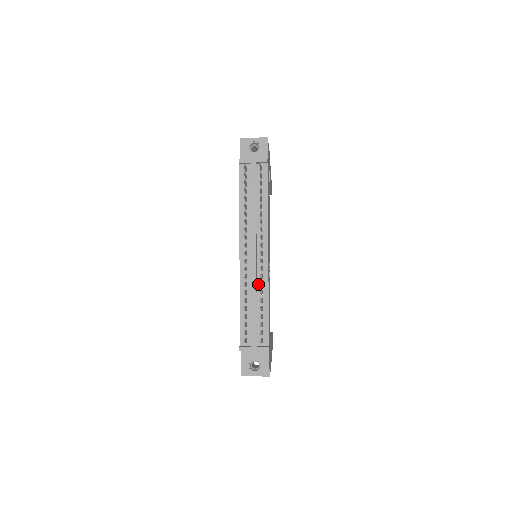
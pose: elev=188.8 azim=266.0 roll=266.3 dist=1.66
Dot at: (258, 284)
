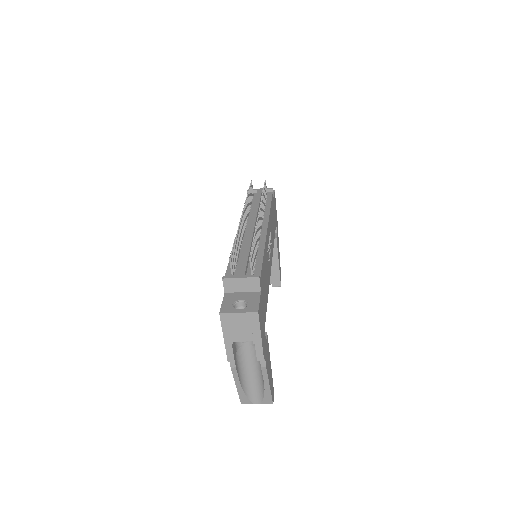
Dot at: occluded
